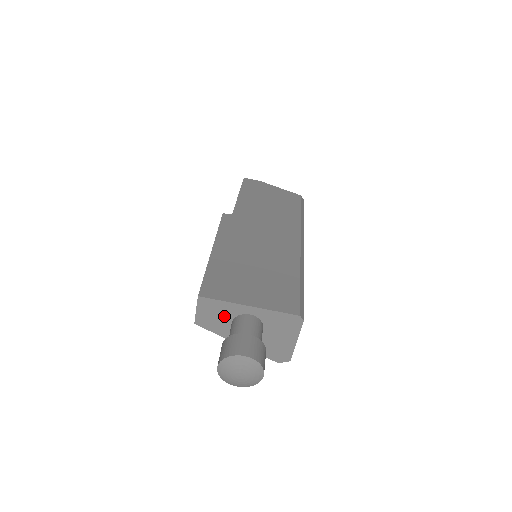
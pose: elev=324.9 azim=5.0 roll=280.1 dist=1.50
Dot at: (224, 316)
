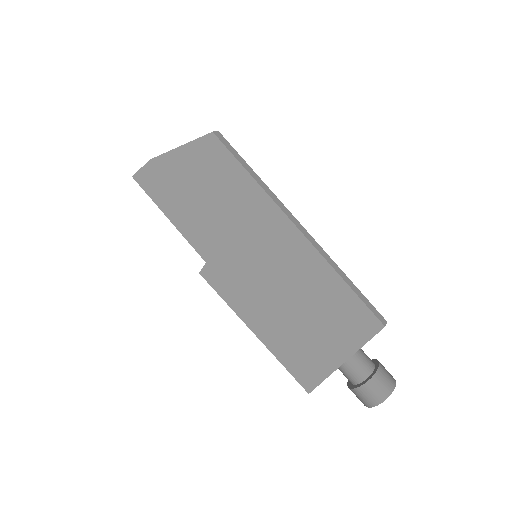
Dot at: occluded
